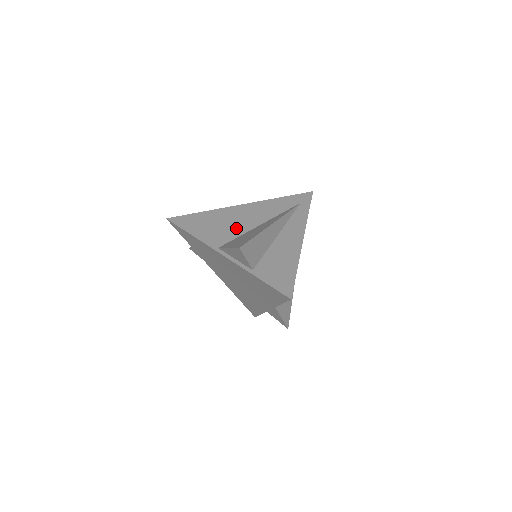
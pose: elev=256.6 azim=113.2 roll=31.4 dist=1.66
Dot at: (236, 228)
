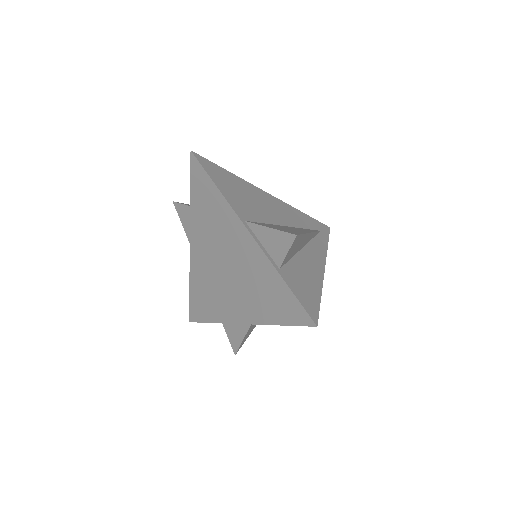
Dot at: (263, 213)
